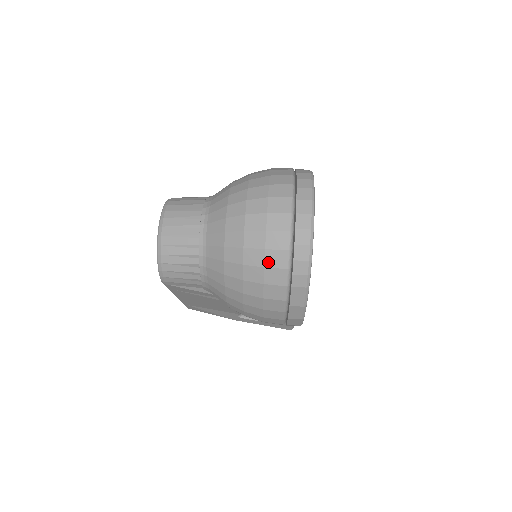
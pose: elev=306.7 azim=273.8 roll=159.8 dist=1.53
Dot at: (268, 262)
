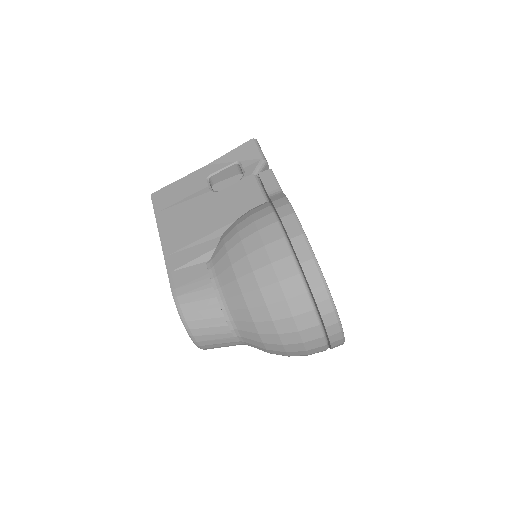
Dot at: occluded
